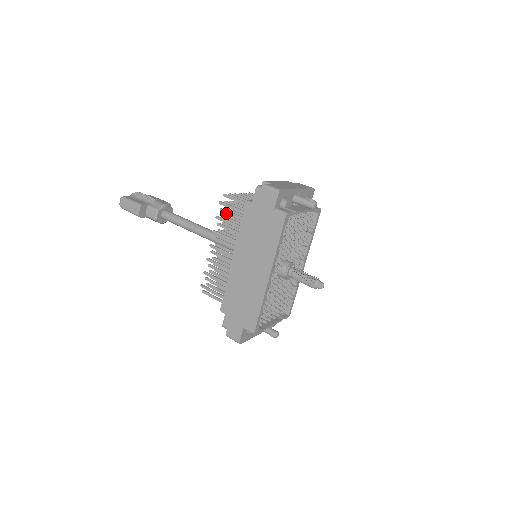
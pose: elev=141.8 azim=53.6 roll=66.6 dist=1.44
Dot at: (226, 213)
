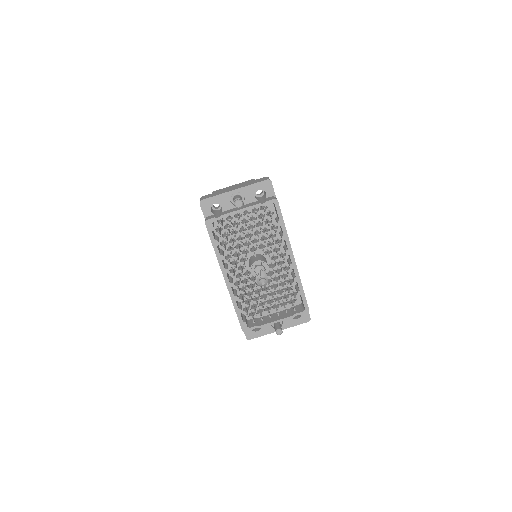
Dot at: occluded
